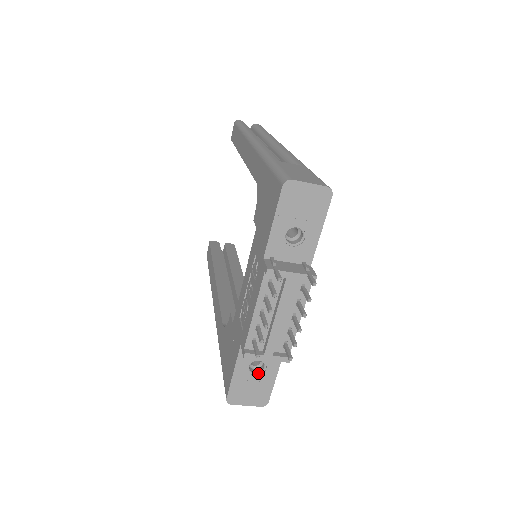
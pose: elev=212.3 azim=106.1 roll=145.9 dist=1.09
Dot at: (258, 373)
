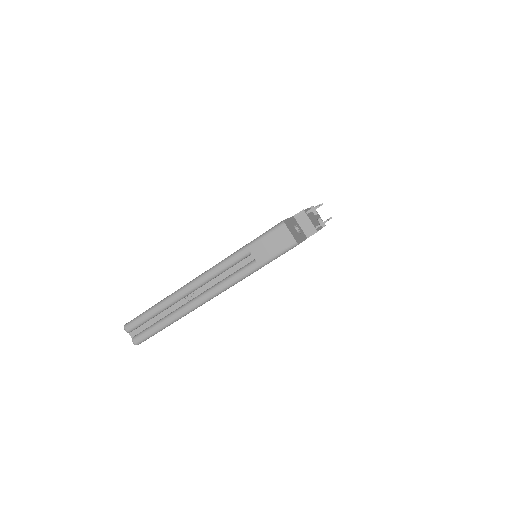
Dot at: occluded
